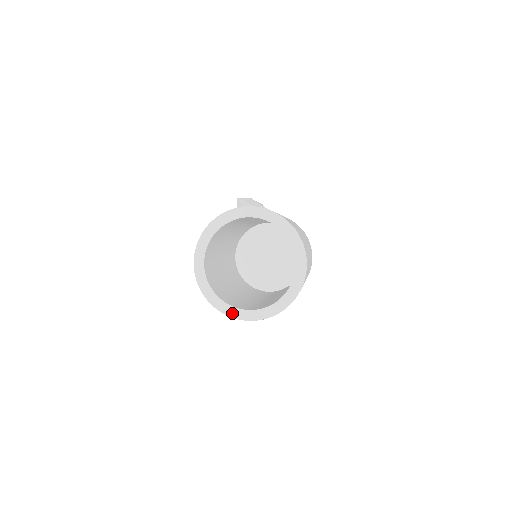
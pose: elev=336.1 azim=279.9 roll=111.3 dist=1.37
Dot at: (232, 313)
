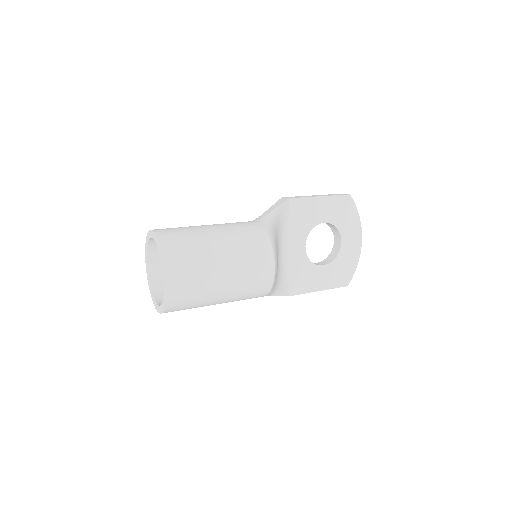
Dot at: (155, 304)
